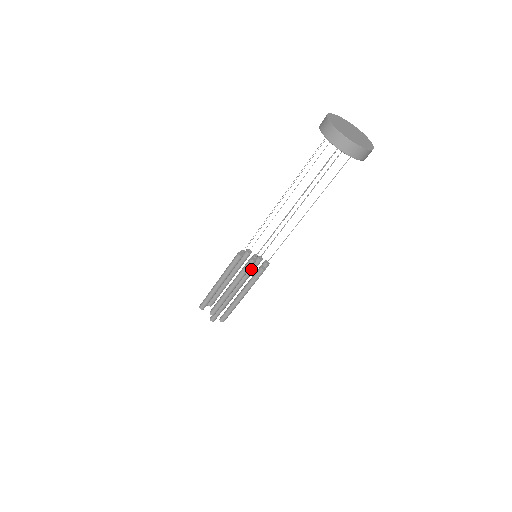
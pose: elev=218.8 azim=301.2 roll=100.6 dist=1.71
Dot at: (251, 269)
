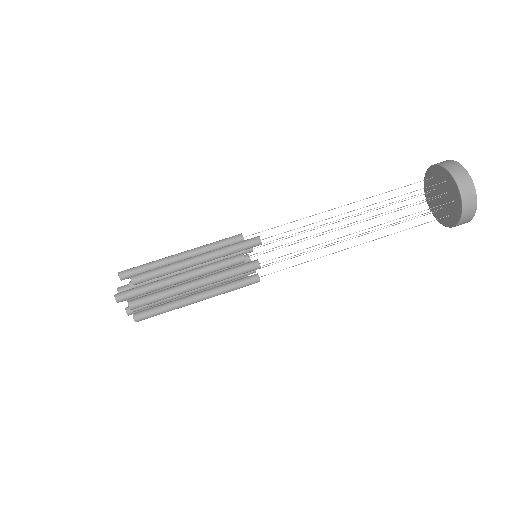
Dot at: (243, 255)
